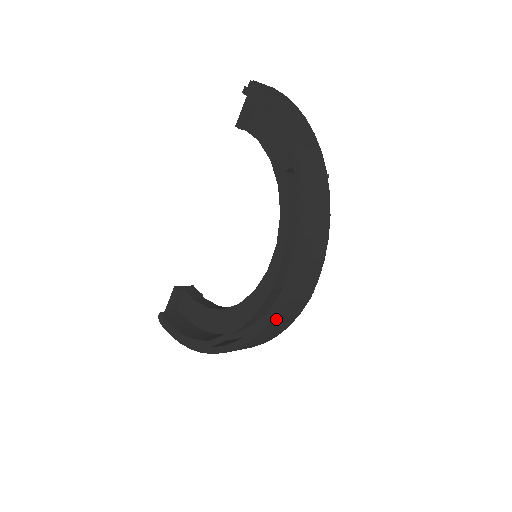
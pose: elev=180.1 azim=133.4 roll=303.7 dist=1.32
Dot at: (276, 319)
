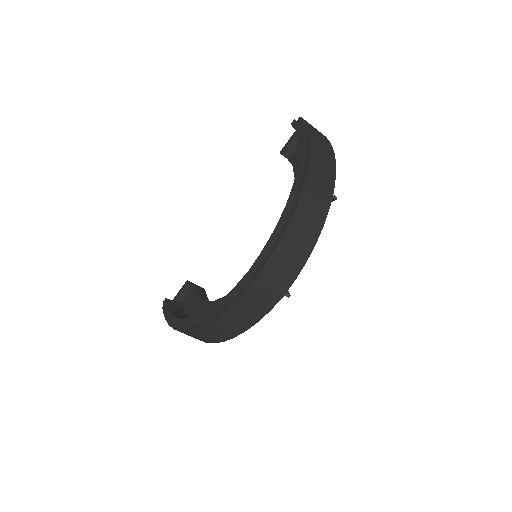
Dot at: (245, 300)
